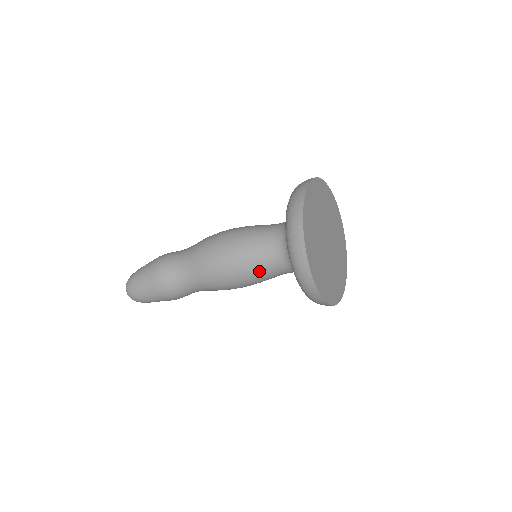
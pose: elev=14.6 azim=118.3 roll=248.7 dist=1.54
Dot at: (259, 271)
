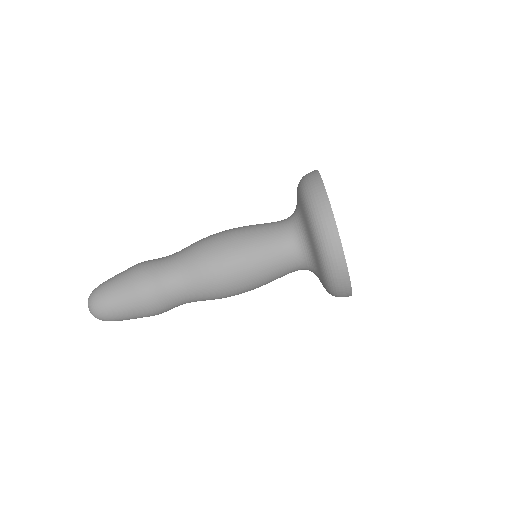
Dot at: (265, 253)
